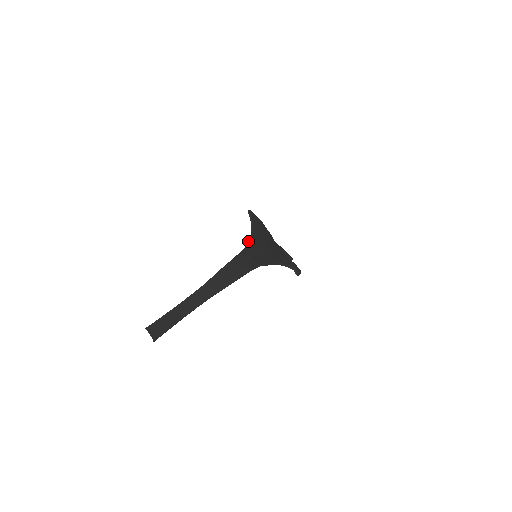
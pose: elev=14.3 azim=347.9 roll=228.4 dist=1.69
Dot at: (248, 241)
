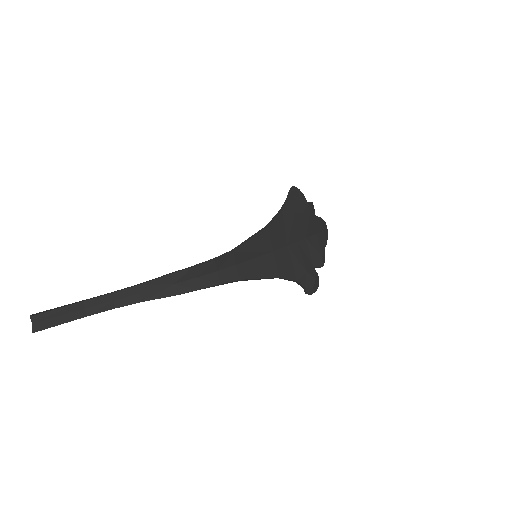
Dot at: (246, 241)
